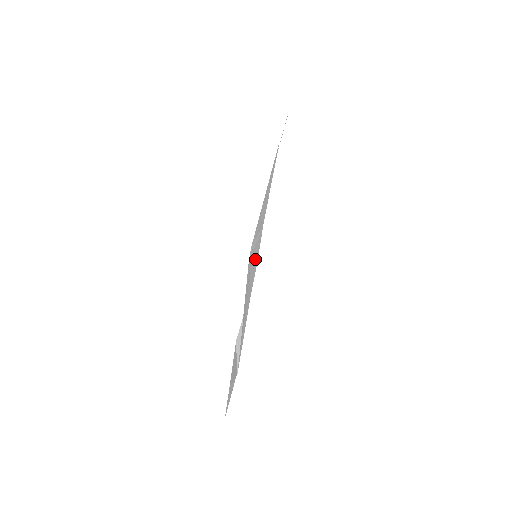
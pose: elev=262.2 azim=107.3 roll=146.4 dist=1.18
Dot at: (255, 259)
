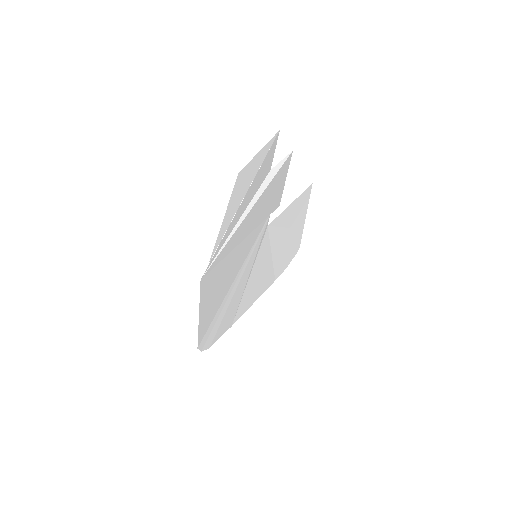
Dot at: (231, 302)
